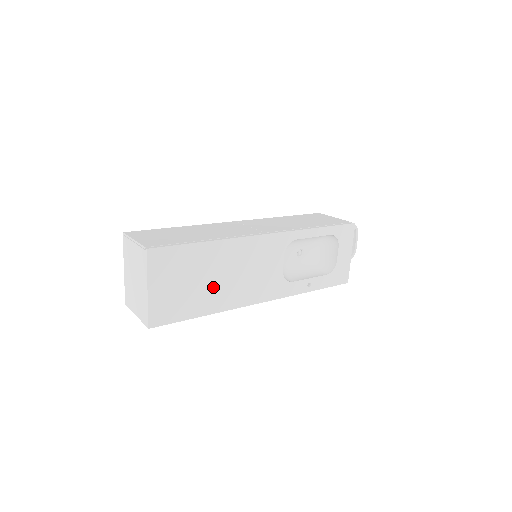
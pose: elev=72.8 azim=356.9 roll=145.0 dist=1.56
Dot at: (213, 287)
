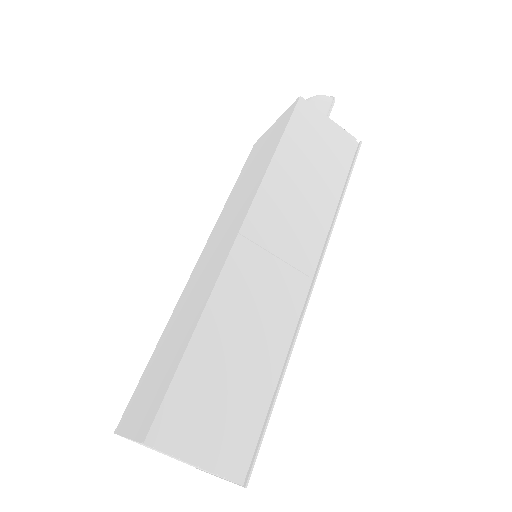
Dot at: occluded
